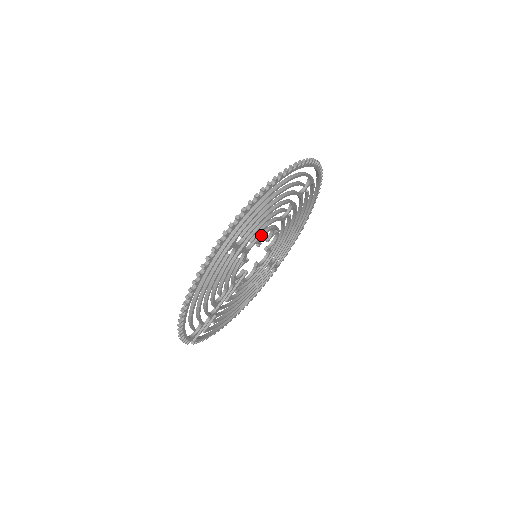
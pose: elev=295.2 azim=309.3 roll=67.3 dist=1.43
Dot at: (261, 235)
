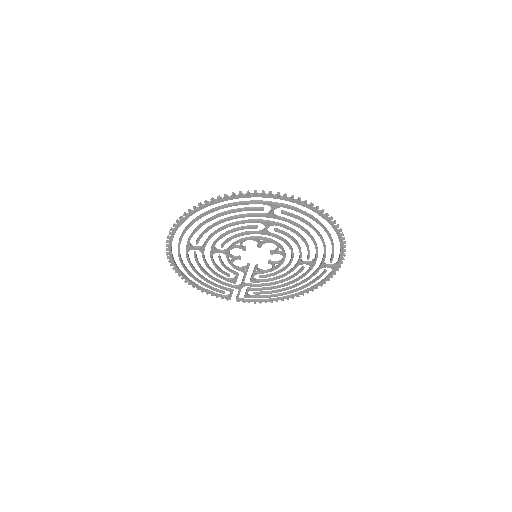
Dot at: (234, 243)
